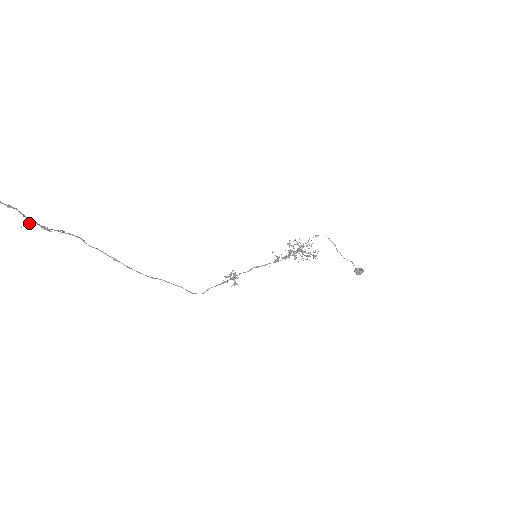
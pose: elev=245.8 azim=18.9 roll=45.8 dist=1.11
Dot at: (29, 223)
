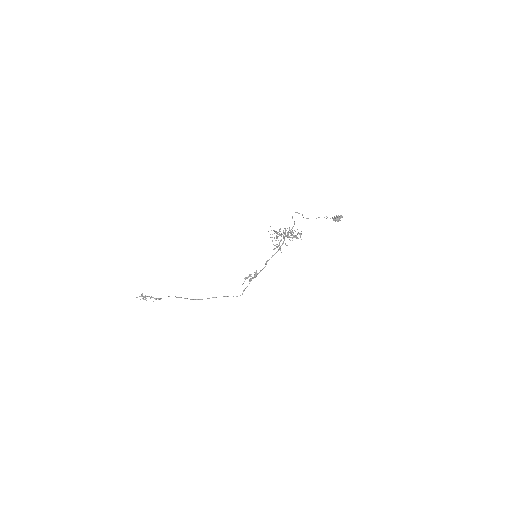
Dot at: occluded
